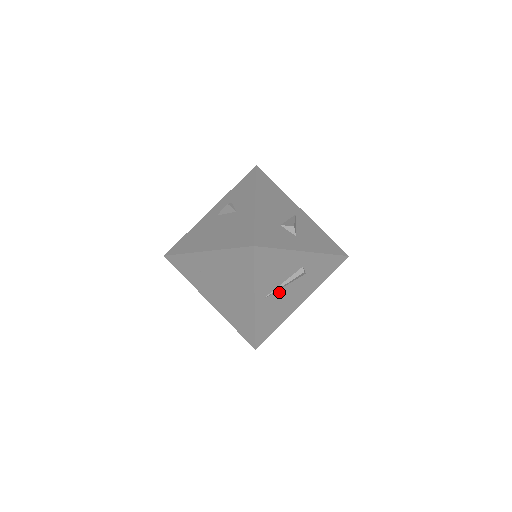
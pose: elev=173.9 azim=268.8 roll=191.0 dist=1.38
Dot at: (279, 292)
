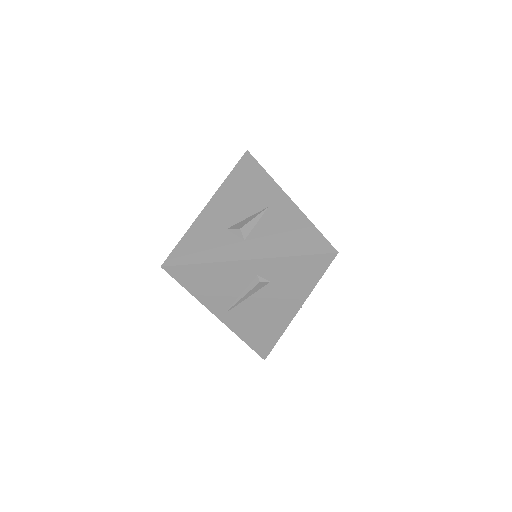
Dot at: (245, 304)
